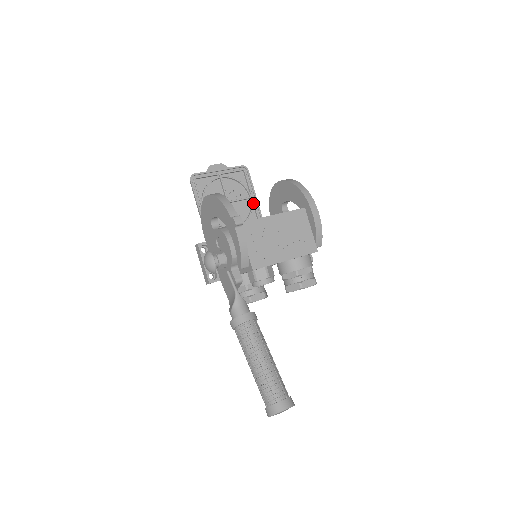
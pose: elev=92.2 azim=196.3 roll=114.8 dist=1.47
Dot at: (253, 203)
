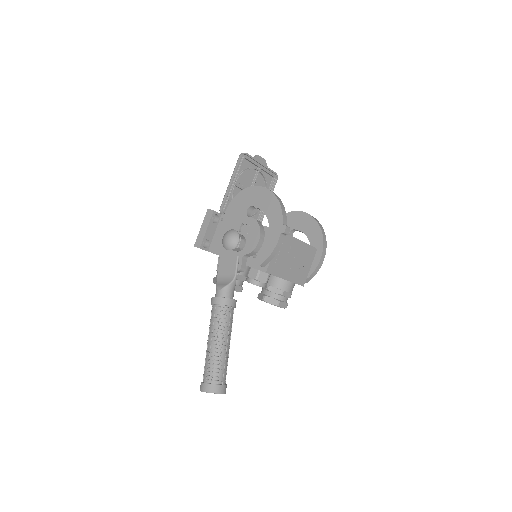
Dot at: occluded
